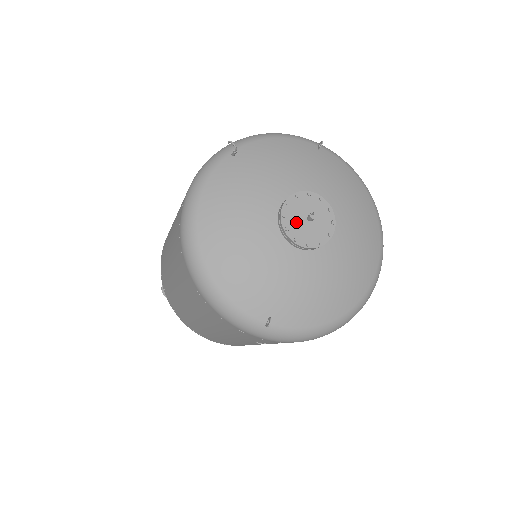
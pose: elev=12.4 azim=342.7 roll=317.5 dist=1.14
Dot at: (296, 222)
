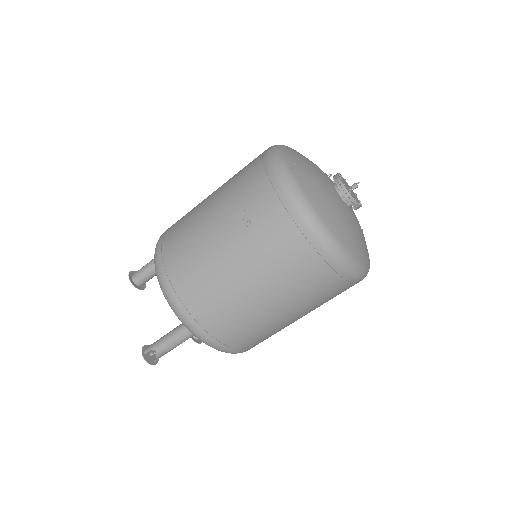
Dot at: (344, 182)
